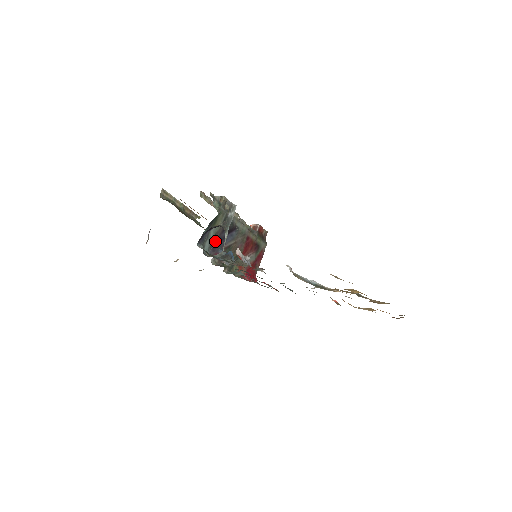
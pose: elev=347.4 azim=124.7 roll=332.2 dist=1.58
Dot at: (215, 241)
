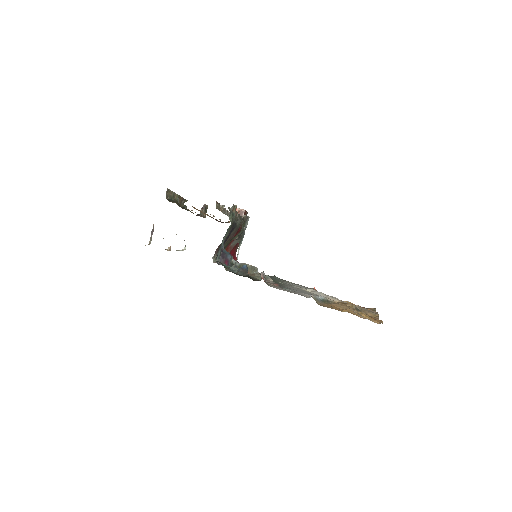
Dot at: occluded
